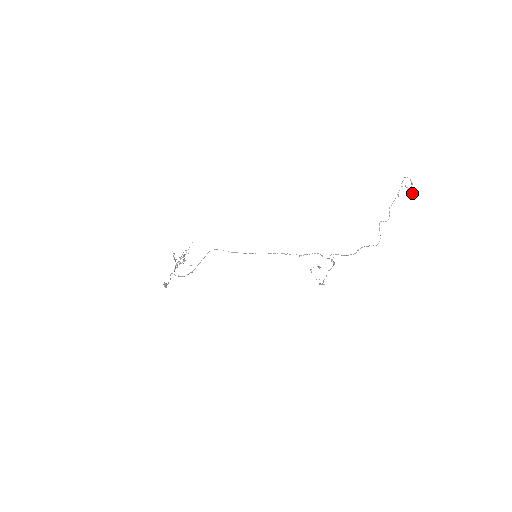
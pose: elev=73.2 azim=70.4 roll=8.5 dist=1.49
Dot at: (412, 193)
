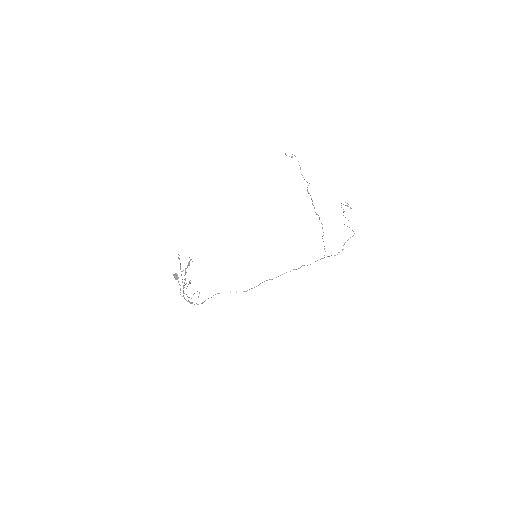
Dot at: occluded
